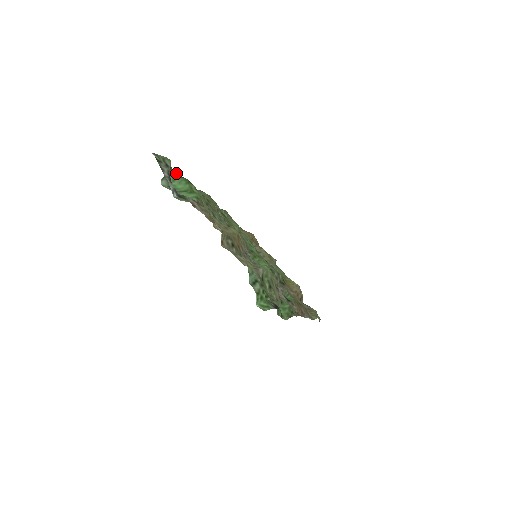
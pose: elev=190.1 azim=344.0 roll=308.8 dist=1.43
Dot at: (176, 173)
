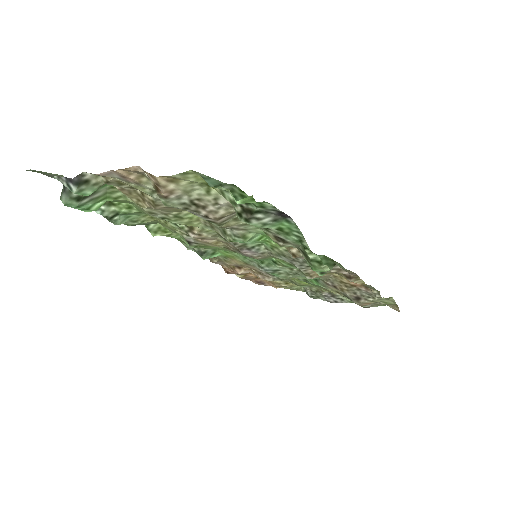
Dot at: occluded
